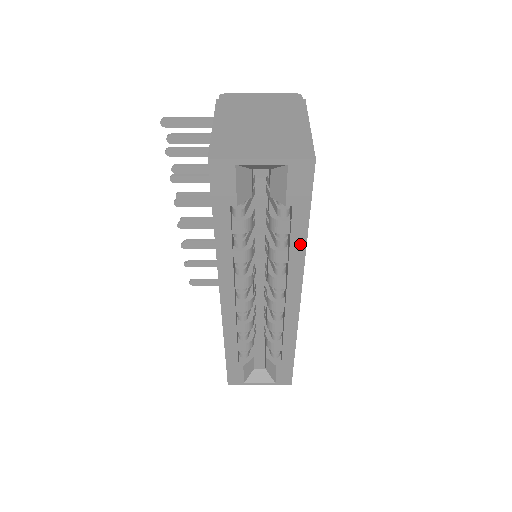
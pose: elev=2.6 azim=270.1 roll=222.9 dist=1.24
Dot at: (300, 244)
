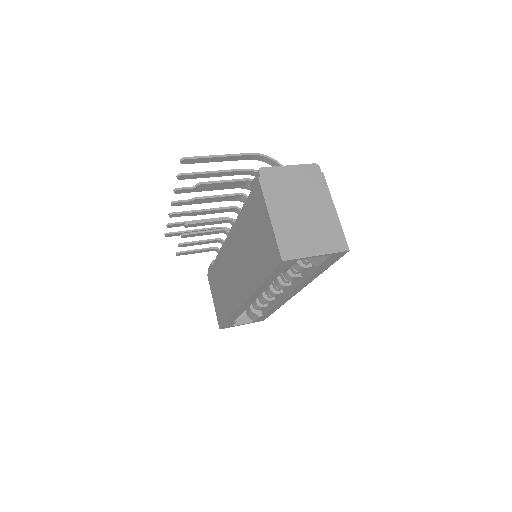
Dot at: (314, 277)
